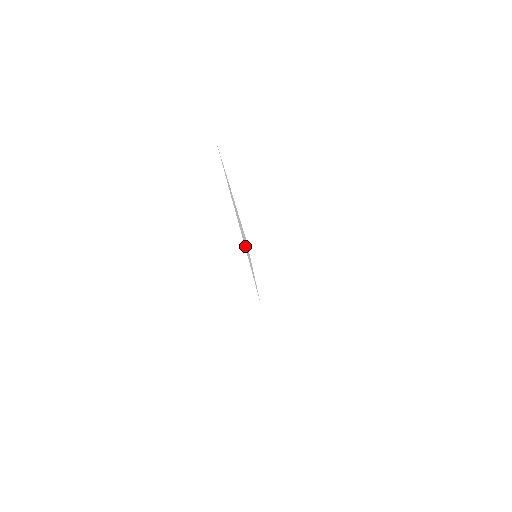
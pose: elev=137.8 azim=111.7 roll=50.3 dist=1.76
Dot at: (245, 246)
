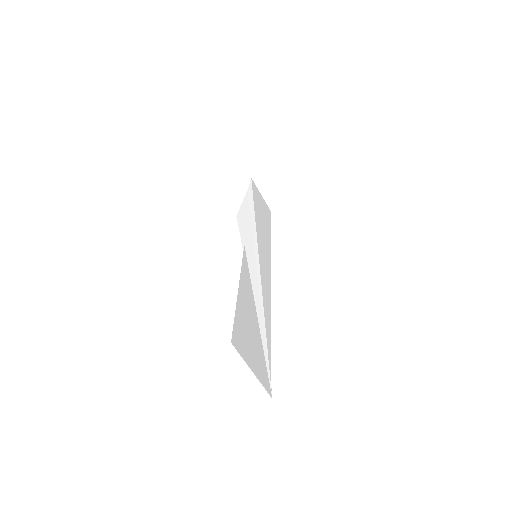
Dot at: occluded
